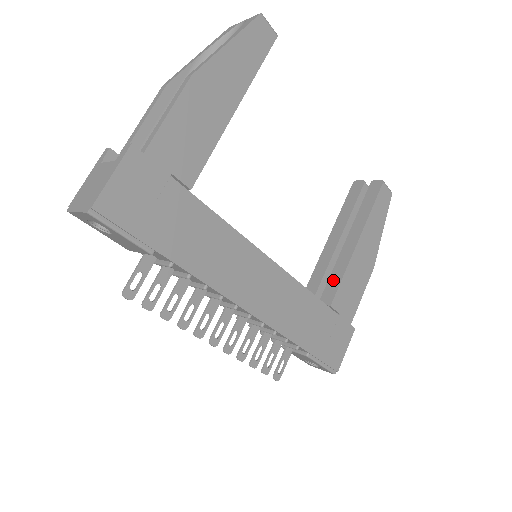
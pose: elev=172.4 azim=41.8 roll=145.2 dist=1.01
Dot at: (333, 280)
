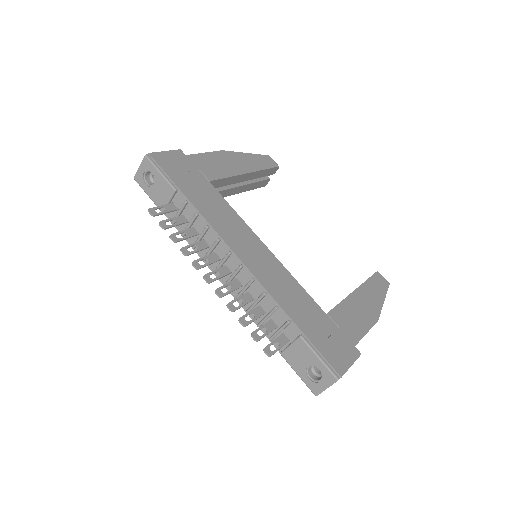
Dot at: occluded
